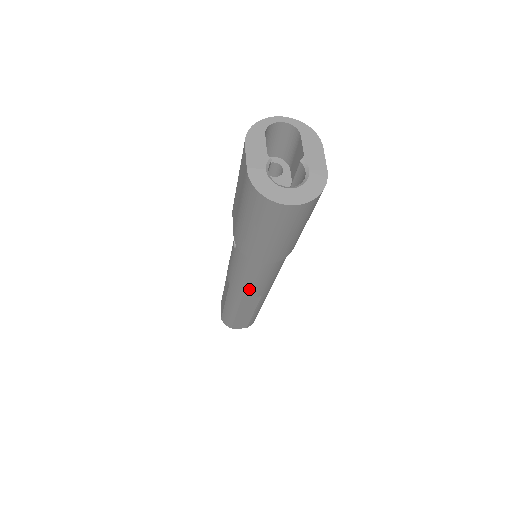
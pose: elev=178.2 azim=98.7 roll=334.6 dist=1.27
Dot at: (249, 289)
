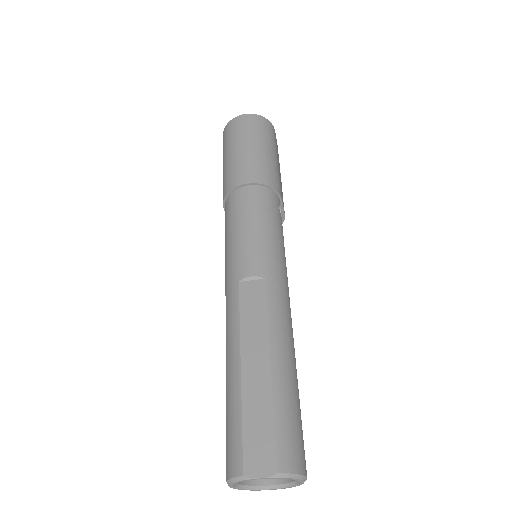
Dot at: (243, 254)
